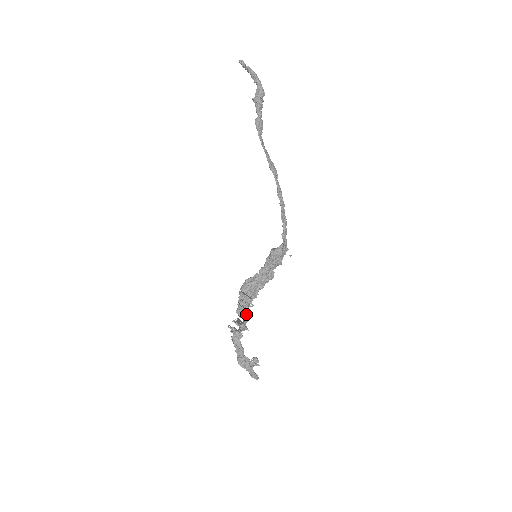
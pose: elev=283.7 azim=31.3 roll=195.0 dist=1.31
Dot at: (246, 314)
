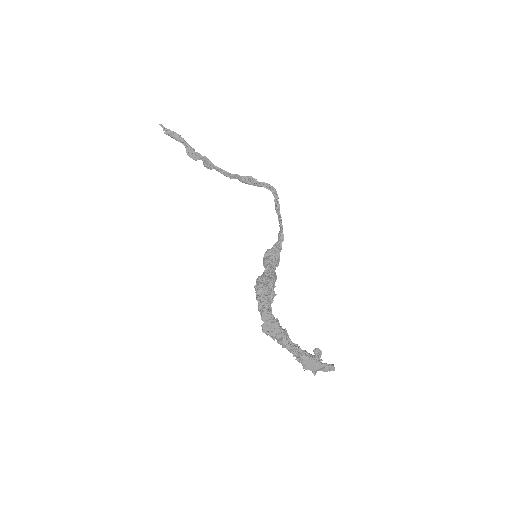
Dot at: (270, 317)
